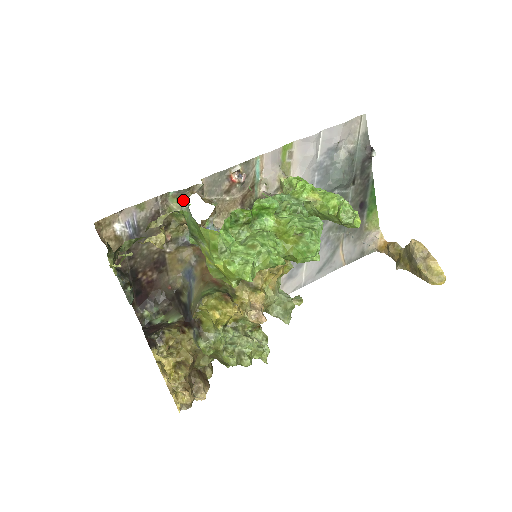
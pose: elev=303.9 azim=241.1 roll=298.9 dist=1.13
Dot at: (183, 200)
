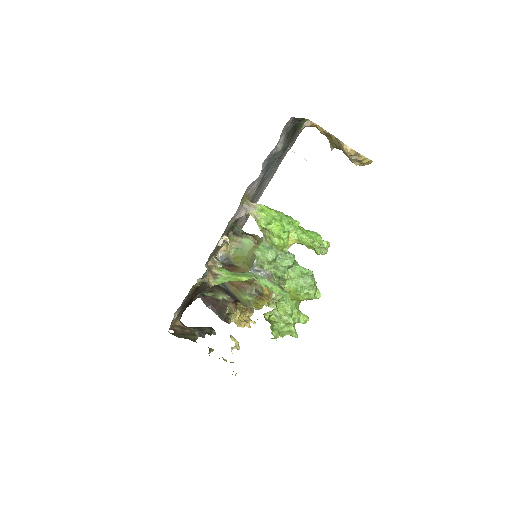
Dot at: (200, 279)
